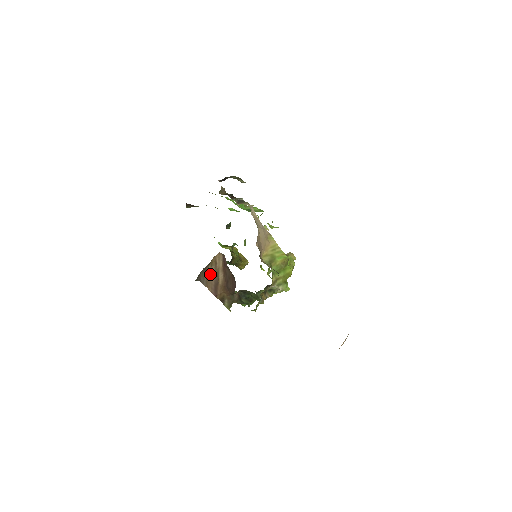
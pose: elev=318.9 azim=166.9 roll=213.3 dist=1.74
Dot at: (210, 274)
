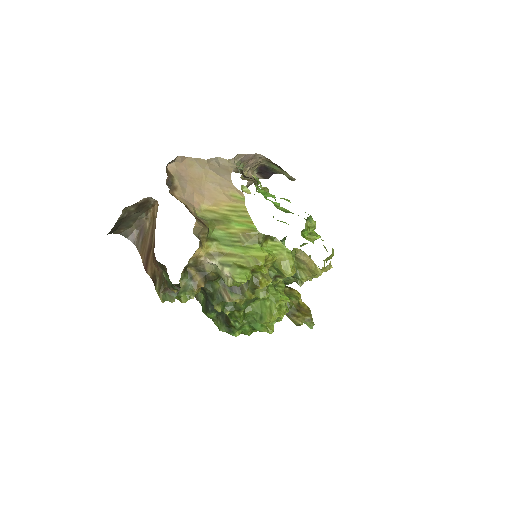
Dot at: (147, 235)
